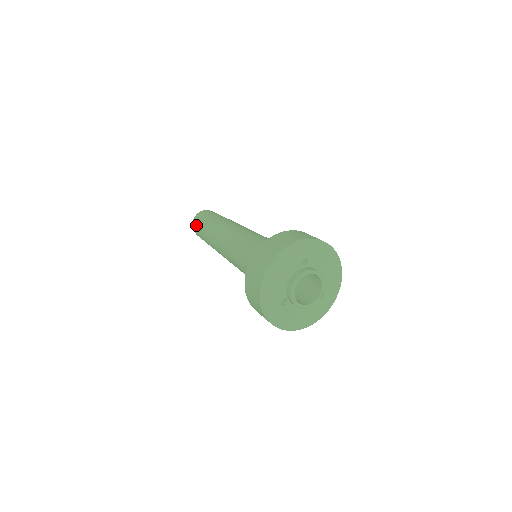
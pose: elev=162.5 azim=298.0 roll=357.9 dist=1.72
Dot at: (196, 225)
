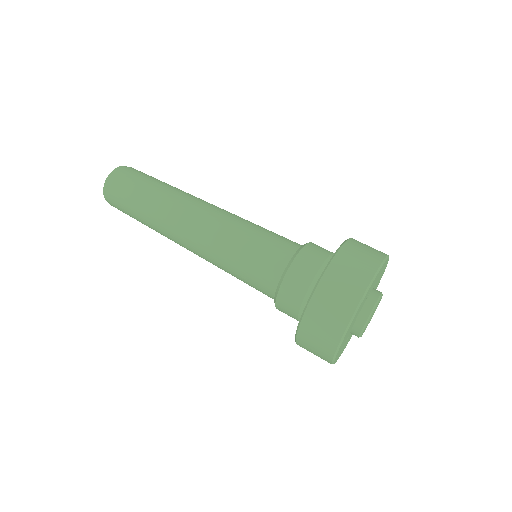
Dot at: (117, 203)
